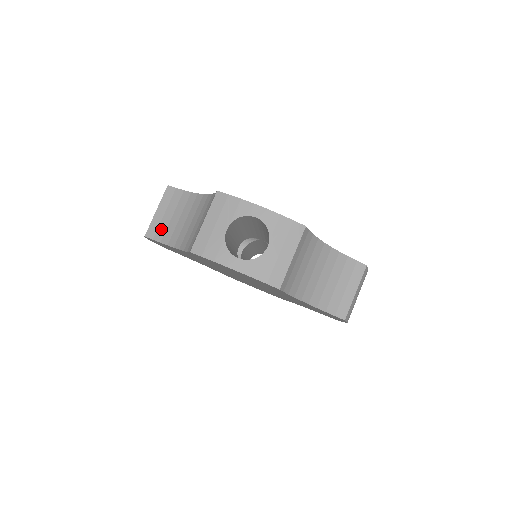
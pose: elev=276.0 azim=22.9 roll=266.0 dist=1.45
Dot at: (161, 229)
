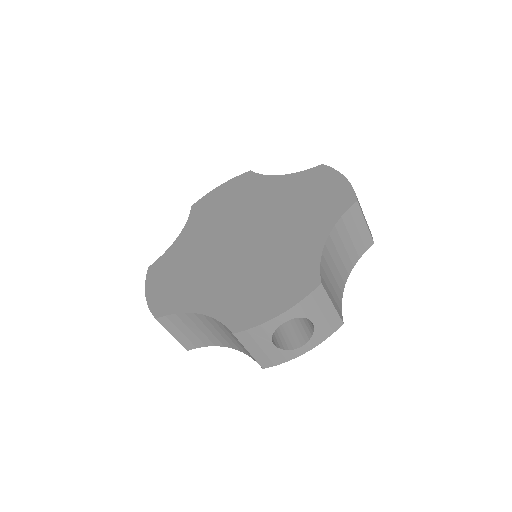
Dot at: (194, 341)
